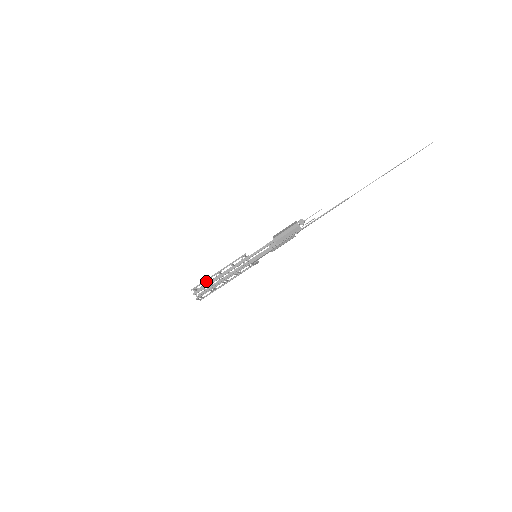
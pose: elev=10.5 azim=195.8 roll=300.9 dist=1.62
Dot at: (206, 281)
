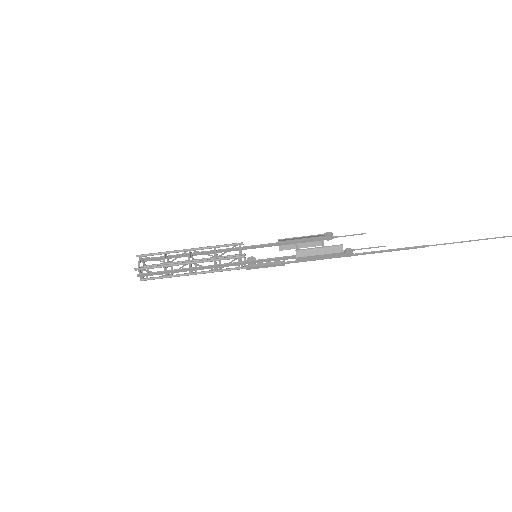
Dot at: (164, 267)
